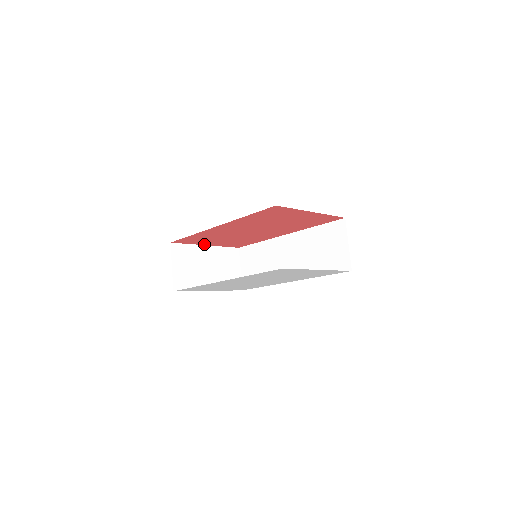
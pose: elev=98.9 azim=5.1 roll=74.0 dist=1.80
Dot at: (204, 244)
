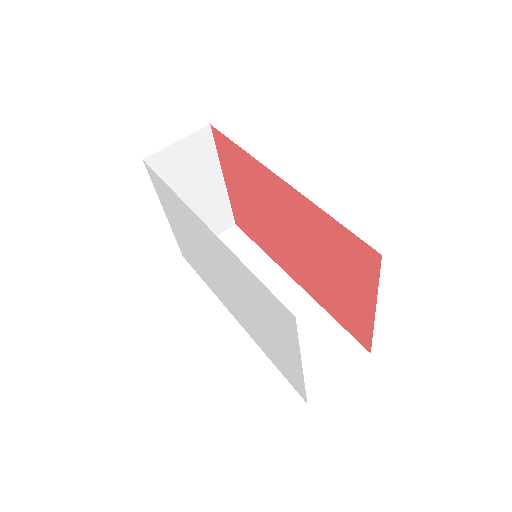
Dot at: (225, 175)
